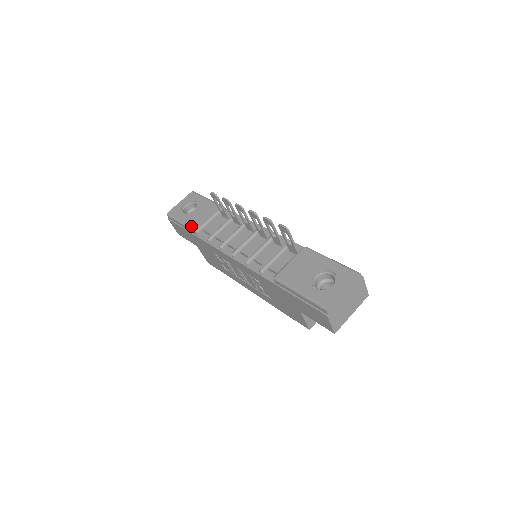
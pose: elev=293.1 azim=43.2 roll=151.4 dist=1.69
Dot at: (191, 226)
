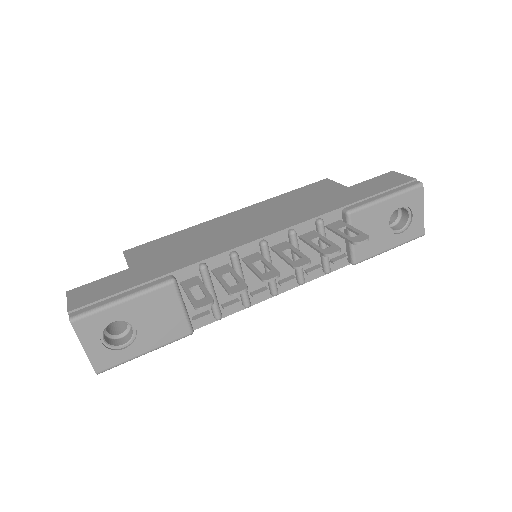
Dot at: (175, 340)
